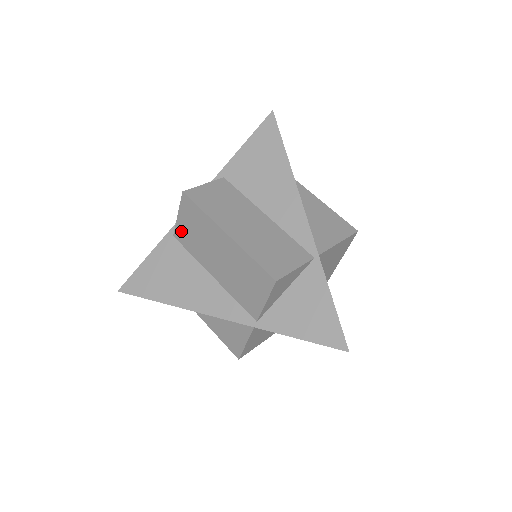
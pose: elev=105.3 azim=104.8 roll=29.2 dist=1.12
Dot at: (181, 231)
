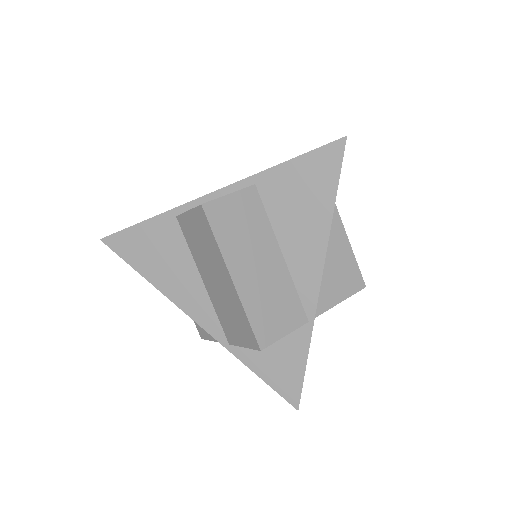
Dot at: (186, 224)
